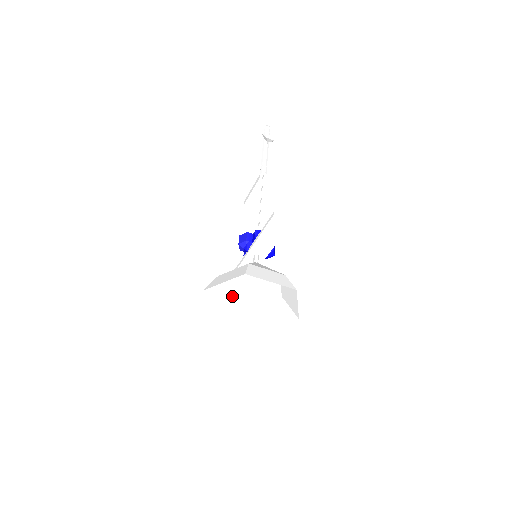
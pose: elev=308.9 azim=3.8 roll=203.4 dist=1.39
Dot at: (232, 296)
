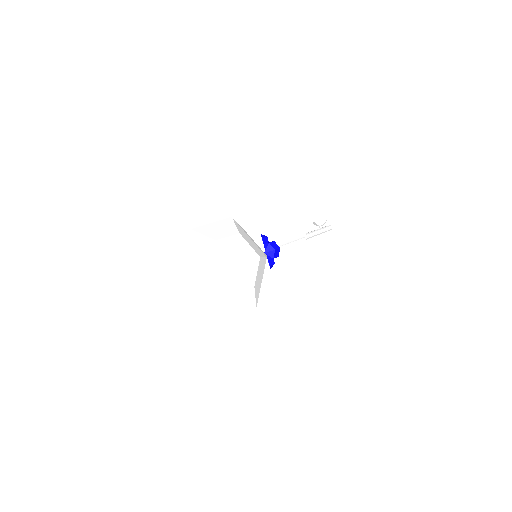
Dot at: (230, 288)
